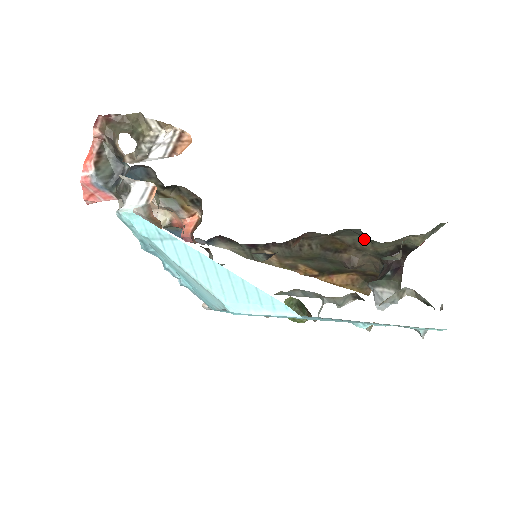
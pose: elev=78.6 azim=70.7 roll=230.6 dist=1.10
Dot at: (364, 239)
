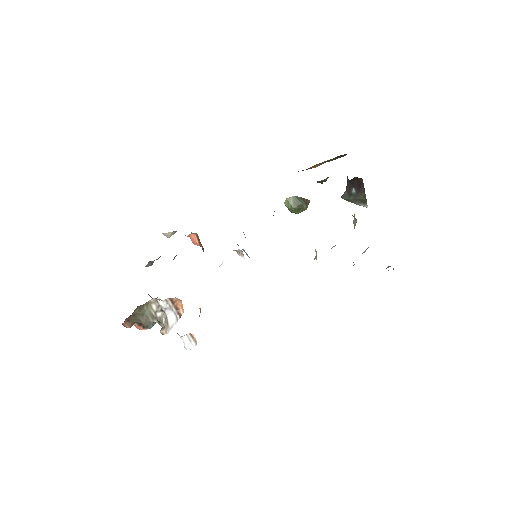
Dot at: occluded
